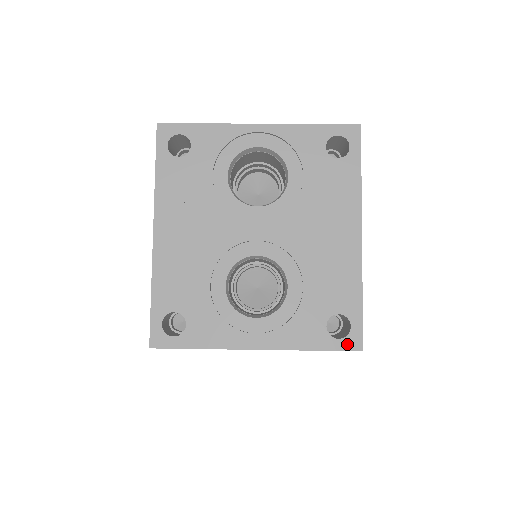
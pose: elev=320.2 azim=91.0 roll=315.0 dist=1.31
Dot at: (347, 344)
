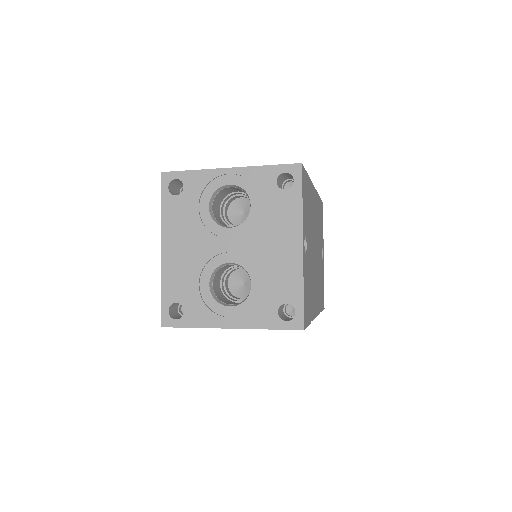
Dot at: (293, 325)
